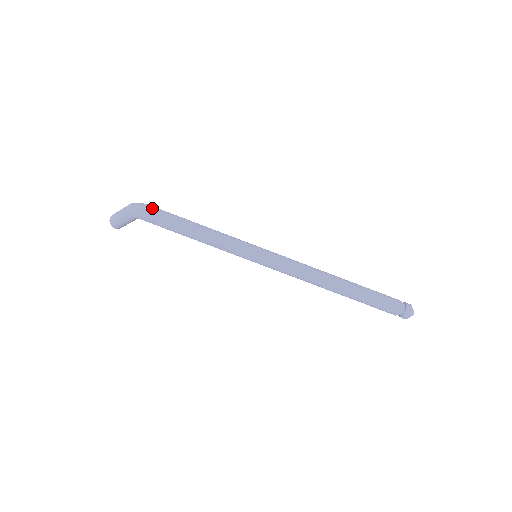
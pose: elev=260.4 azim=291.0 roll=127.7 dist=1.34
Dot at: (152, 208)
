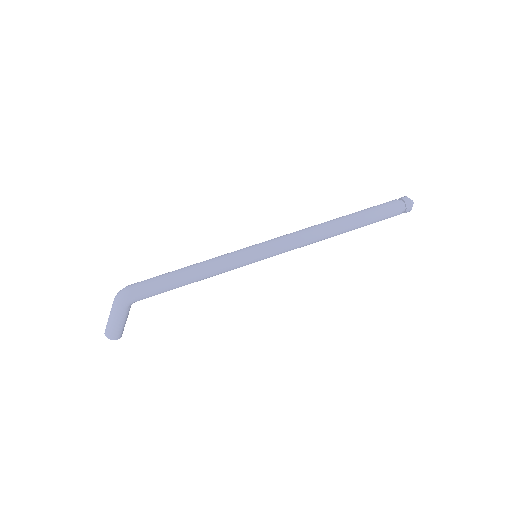
Dot at: (137, 283)
